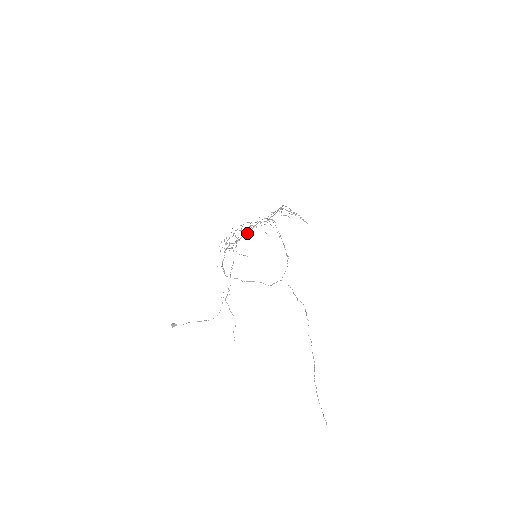
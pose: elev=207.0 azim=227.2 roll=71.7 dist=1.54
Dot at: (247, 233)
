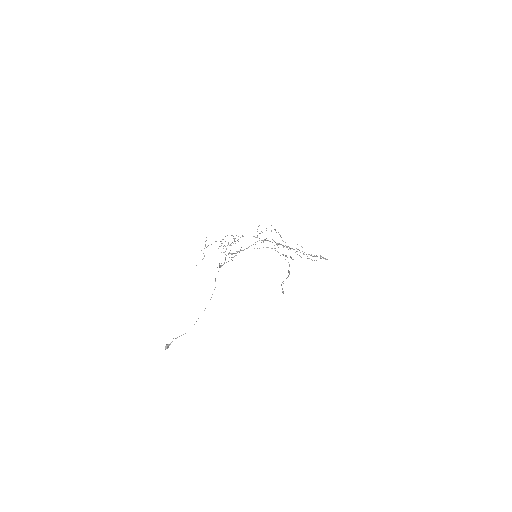
Dot at: occluded
